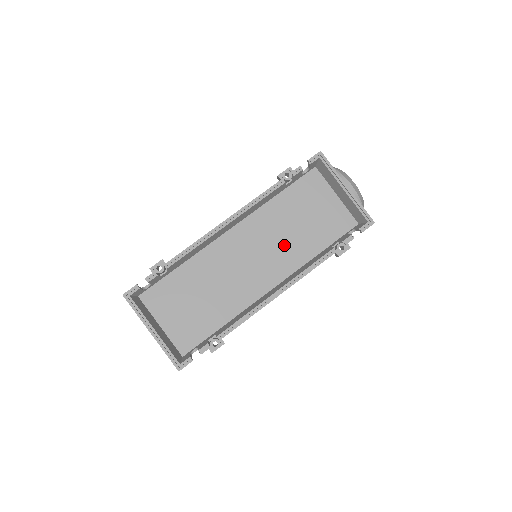
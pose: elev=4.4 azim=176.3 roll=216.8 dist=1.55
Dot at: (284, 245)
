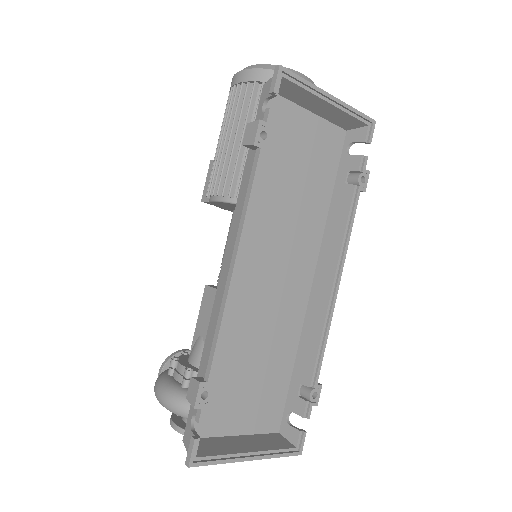
Dot at: (295, 223)
